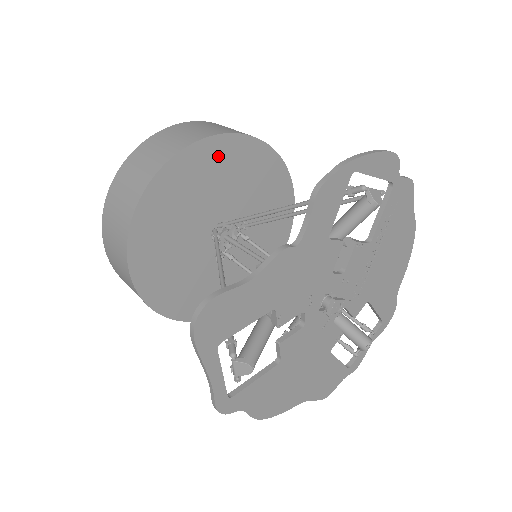
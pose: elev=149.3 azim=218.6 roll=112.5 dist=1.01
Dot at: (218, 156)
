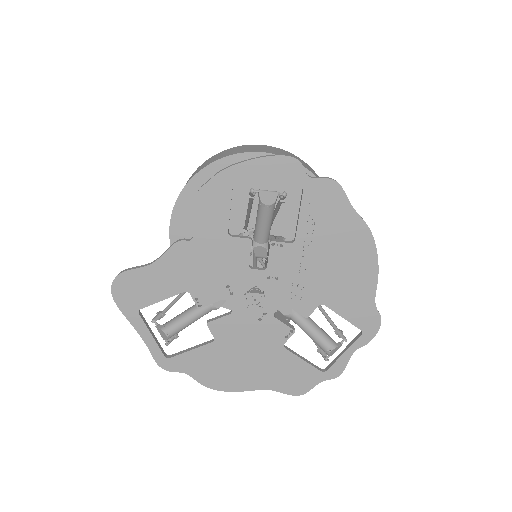
Dot at: occluded
